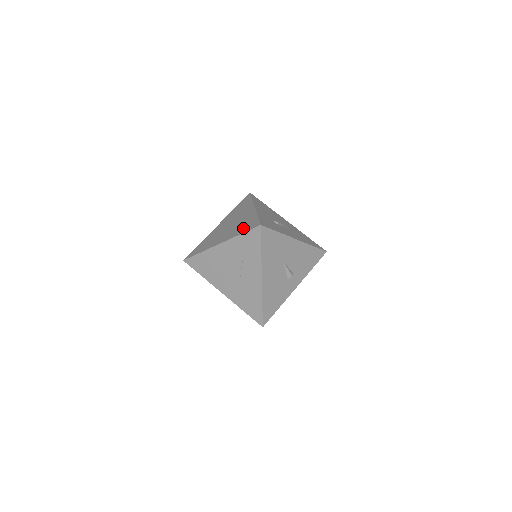
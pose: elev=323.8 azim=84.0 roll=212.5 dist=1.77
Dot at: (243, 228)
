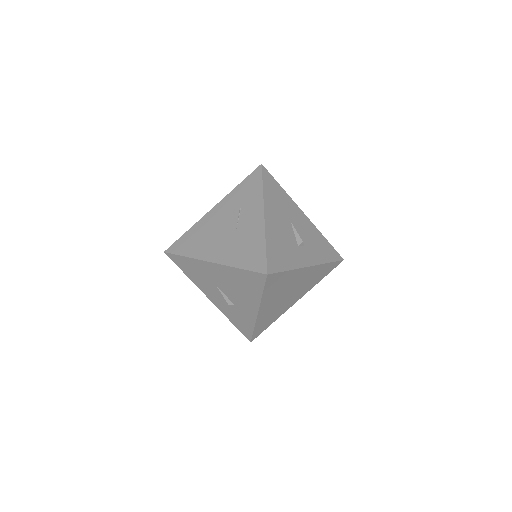
Dot at: occluded
